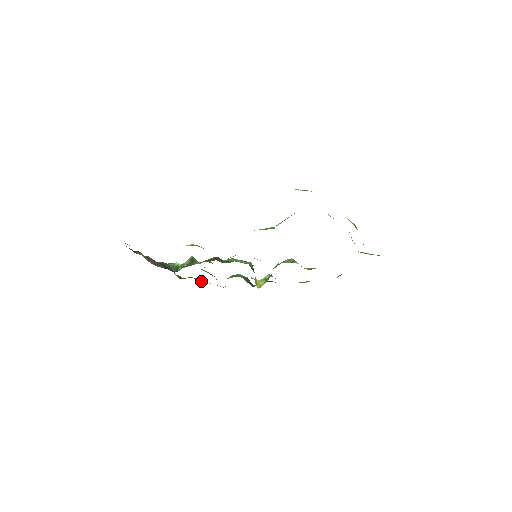
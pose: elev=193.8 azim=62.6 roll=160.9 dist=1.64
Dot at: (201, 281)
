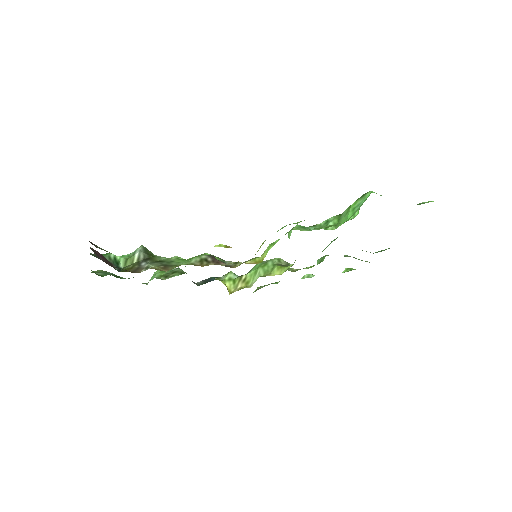
Dot at: (115, 276)
